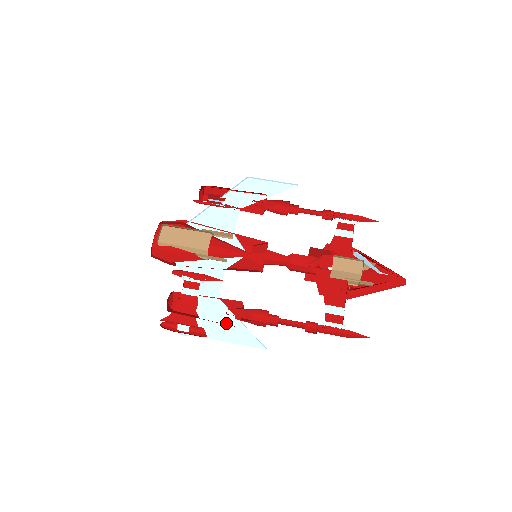
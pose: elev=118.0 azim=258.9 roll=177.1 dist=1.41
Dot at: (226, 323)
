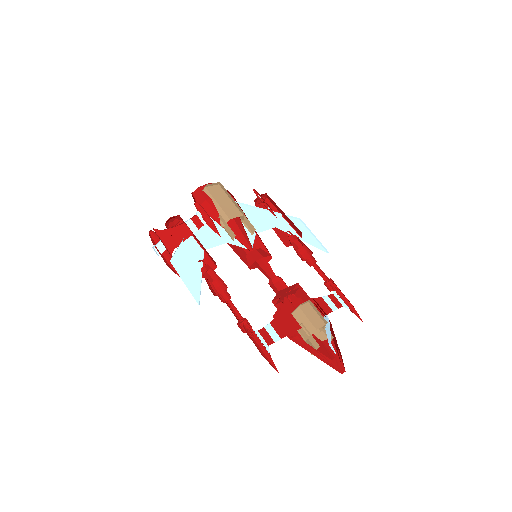
Dot at: (192, 266)
